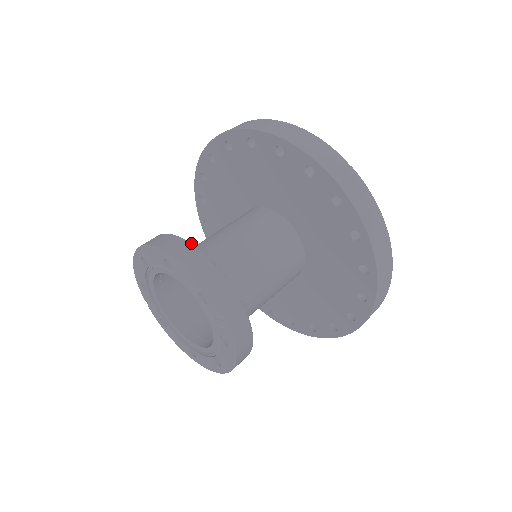
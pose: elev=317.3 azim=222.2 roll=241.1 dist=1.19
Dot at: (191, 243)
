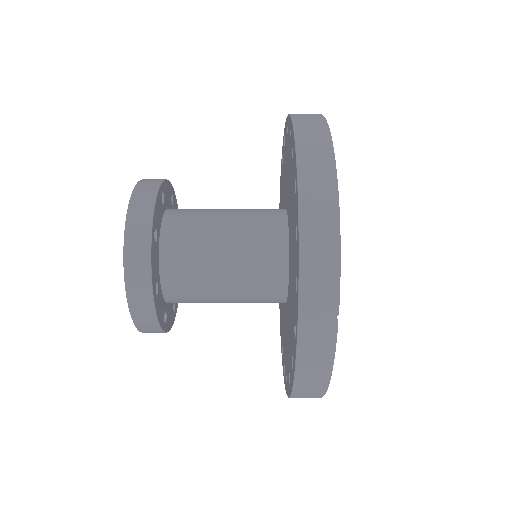
Dot at: (151, 241)
